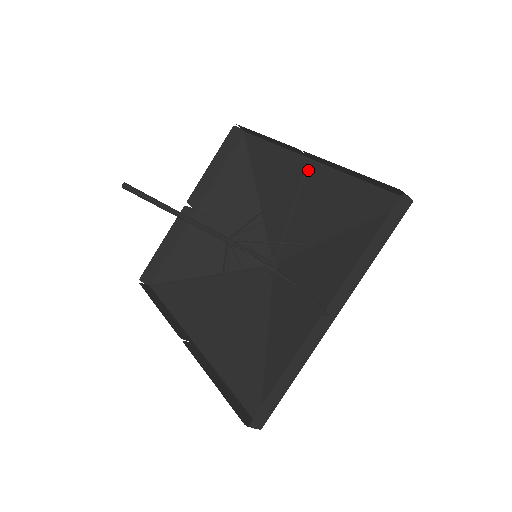
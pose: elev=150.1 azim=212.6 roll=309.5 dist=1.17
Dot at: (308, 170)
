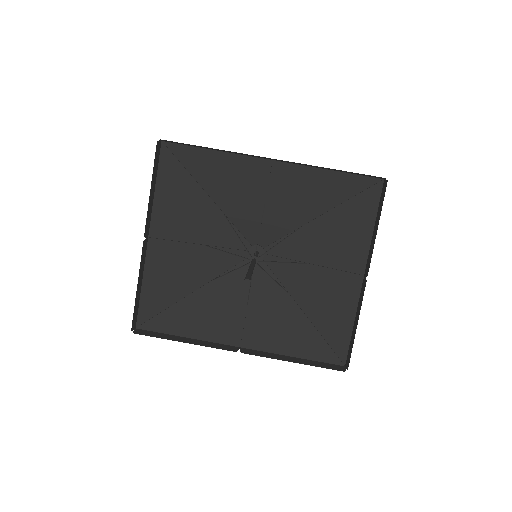
Dot at: (272, 170)
